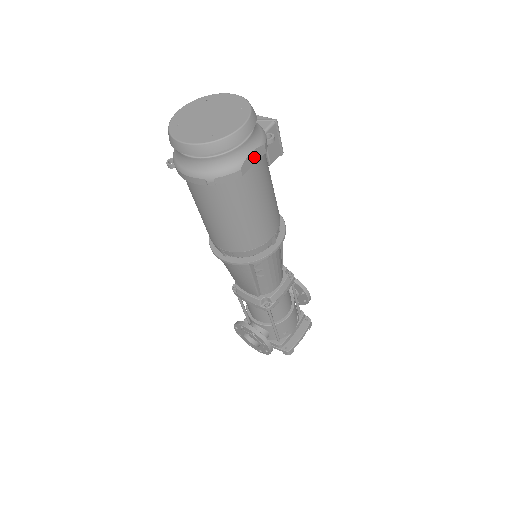
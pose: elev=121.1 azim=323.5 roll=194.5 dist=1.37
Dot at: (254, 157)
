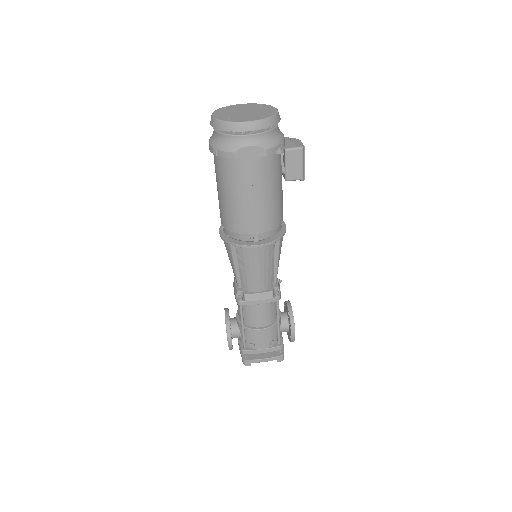
Dot at: (252, 152)
